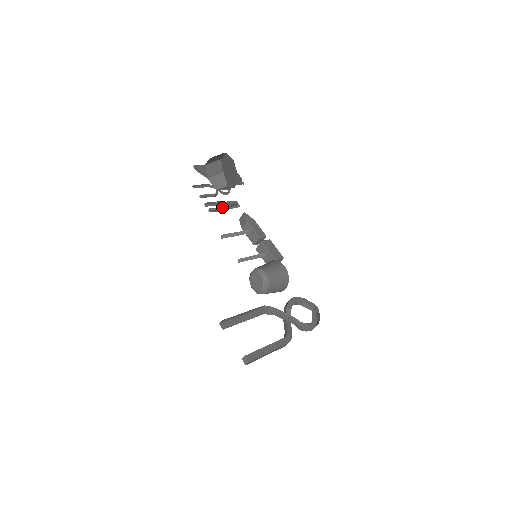
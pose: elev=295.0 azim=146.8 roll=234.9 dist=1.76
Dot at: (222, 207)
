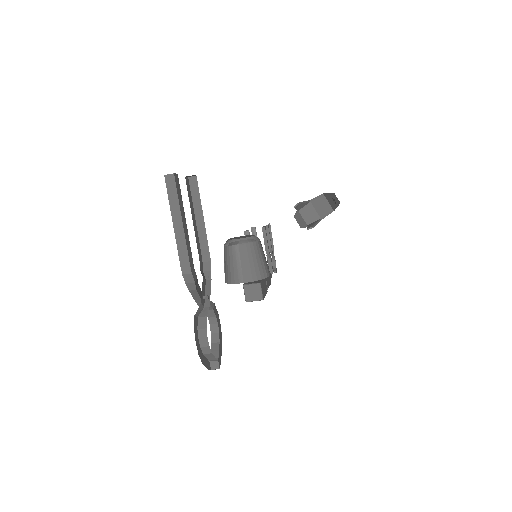
Dot at: occluded
